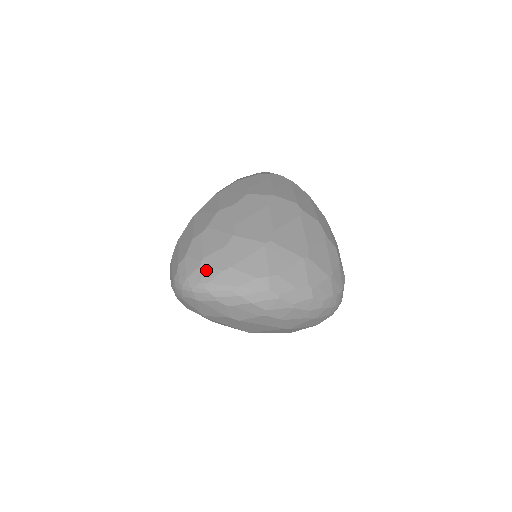
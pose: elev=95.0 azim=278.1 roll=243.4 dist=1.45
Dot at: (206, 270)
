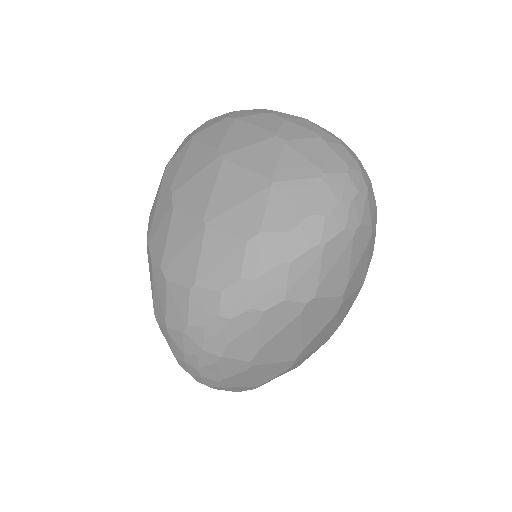
Dot at: occluded
